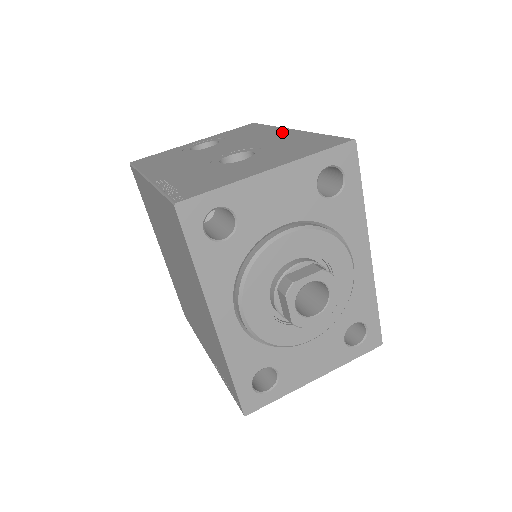
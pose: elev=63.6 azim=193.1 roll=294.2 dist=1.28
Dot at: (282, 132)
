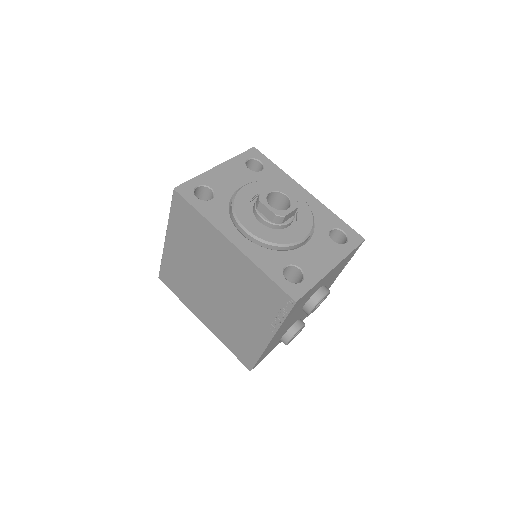
Dot at: occluded
